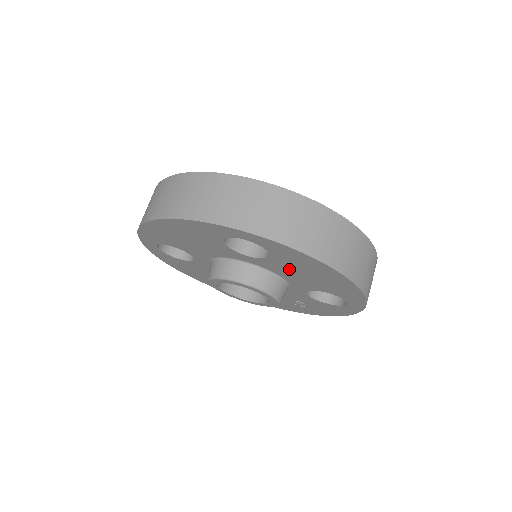
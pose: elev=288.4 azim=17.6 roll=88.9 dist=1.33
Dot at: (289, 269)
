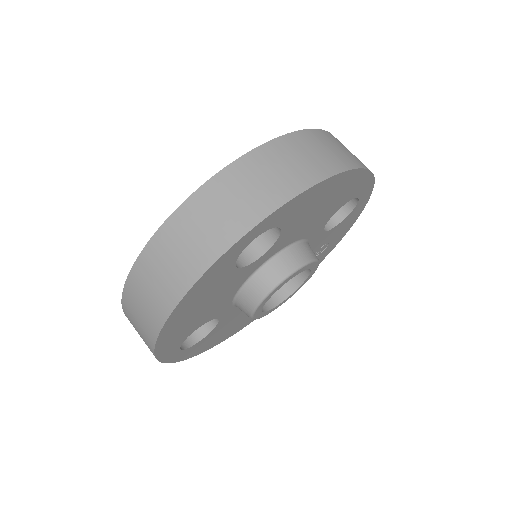
Dot at: (302, 223)
